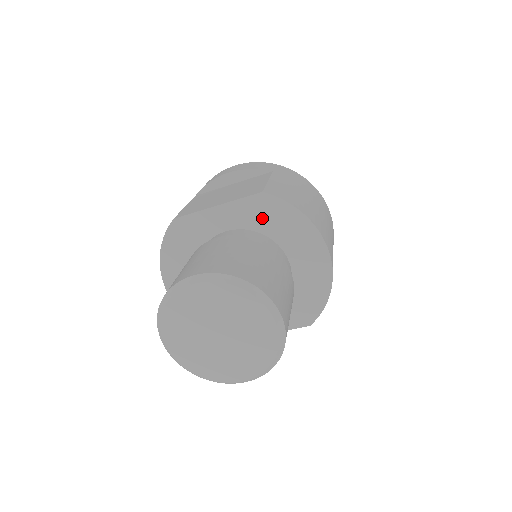
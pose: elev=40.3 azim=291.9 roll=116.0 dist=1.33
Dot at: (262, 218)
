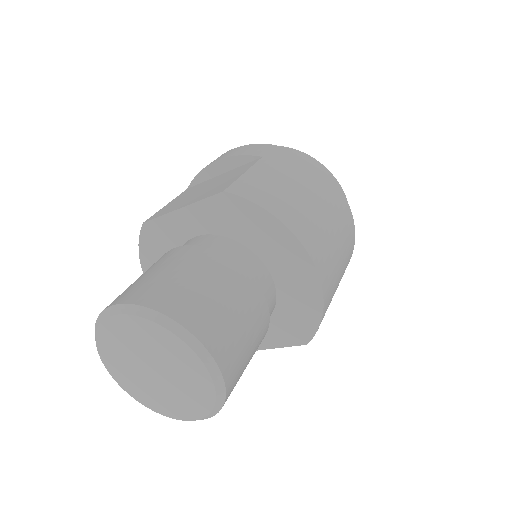
Dot at: (230, 222)
